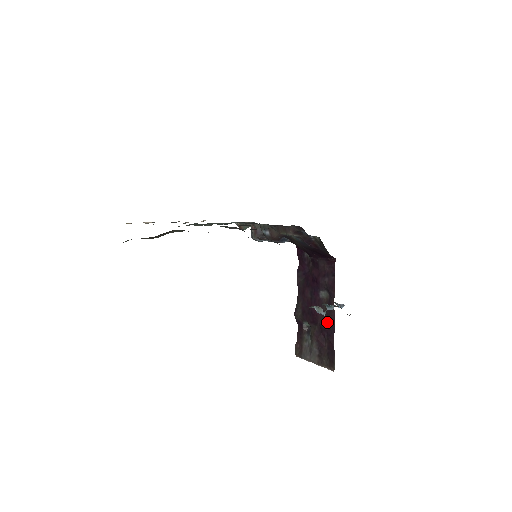
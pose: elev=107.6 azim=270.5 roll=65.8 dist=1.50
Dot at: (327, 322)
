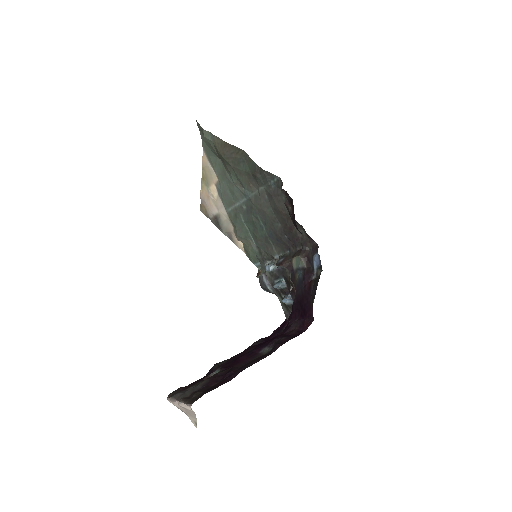
Dot at: (242, 367)
